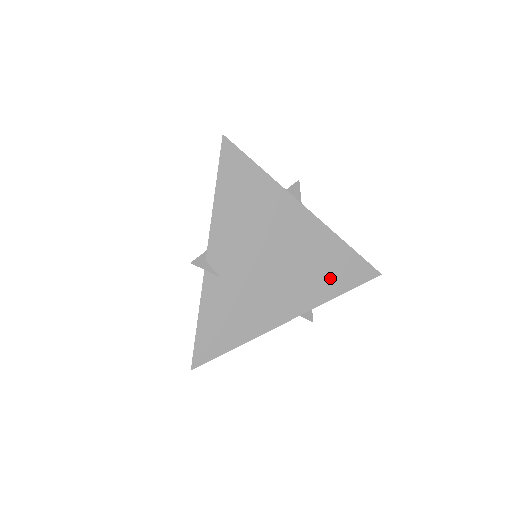
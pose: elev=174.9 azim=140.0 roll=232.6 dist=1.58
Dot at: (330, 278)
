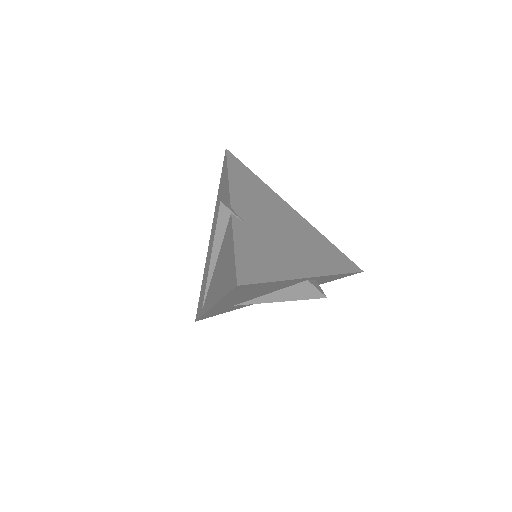
Dot at: (328, 259)
